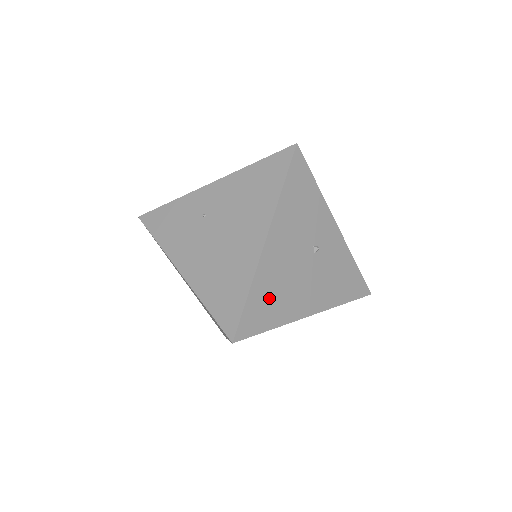
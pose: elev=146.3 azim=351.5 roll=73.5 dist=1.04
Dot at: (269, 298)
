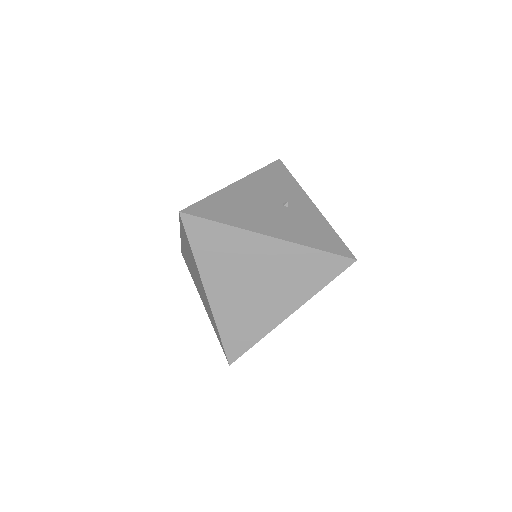
Dot at: (226, 207)
